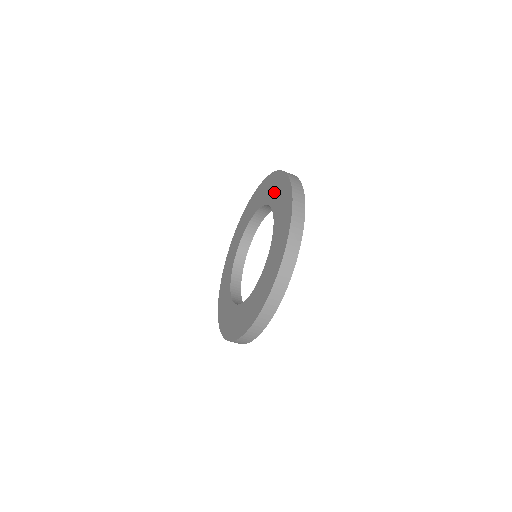
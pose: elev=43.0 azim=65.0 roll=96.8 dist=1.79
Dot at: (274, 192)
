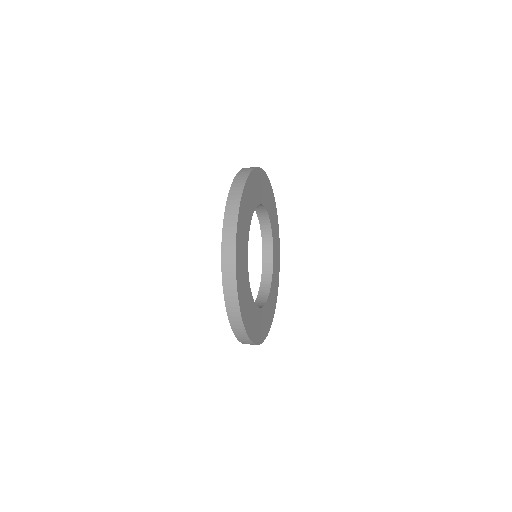
Dot at: occluded
